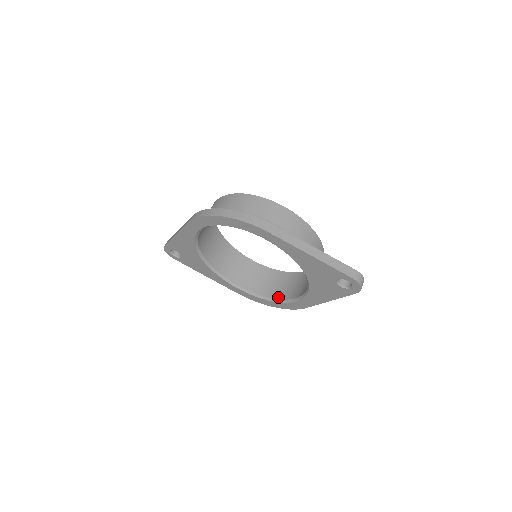
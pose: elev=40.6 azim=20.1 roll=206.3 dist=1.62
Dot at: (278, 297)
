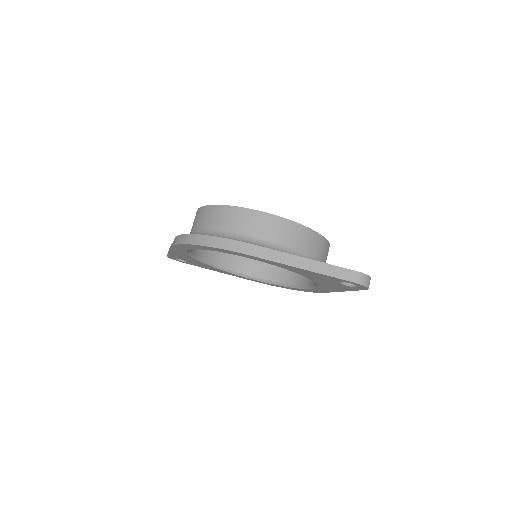
Dot at: (294, 283)
